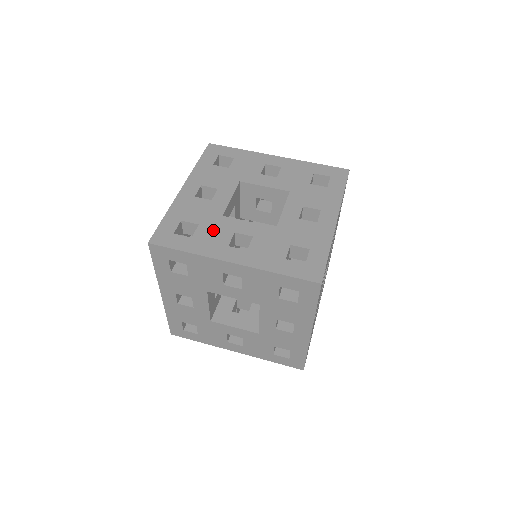
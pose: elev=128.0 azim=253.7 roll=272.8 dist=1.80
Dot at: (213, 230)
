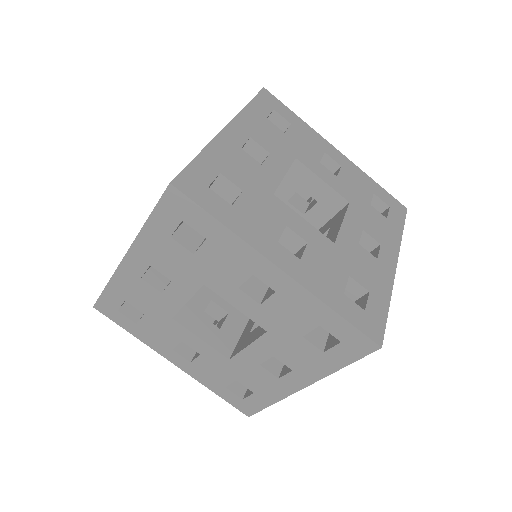
Dot at: (261, 209)
